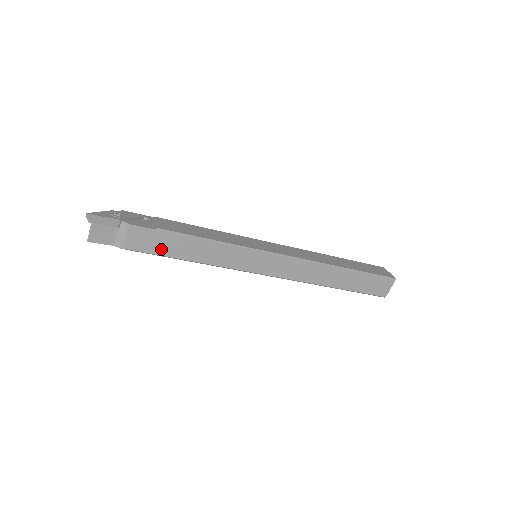
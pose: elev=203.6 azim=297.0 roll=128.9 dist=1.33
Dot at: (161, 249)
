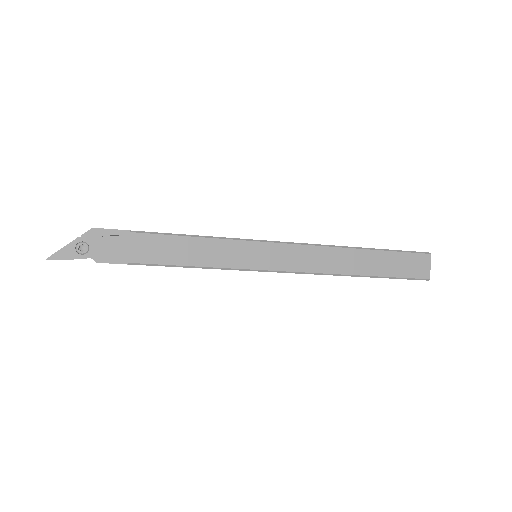
Dot at: occluded
